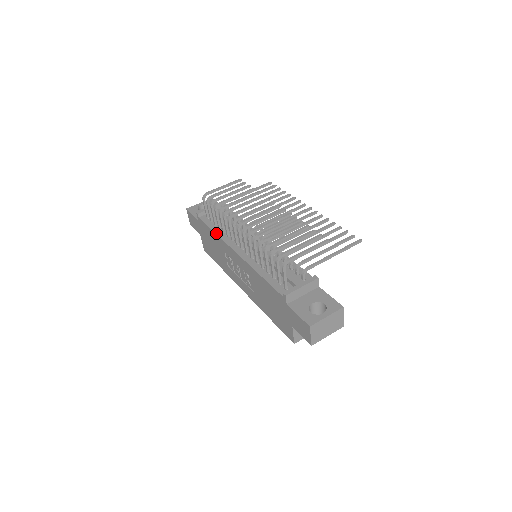
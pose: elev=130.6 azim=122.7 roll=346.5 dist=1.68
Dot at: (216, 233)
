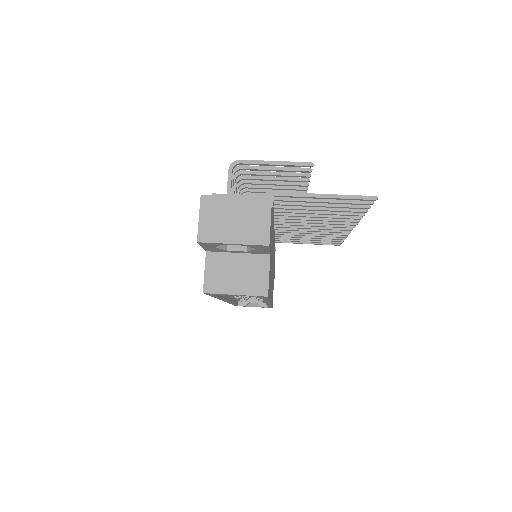
Dot at: occluded
